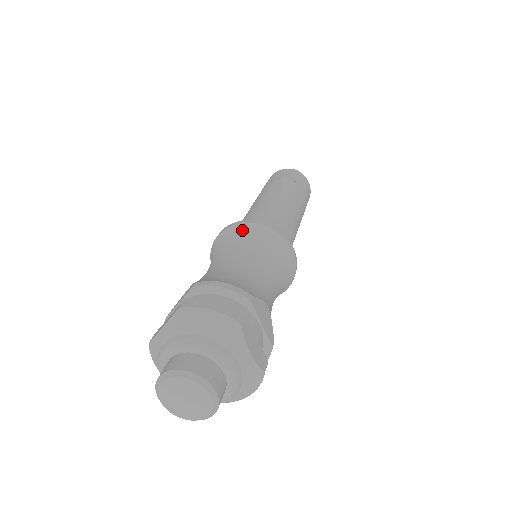
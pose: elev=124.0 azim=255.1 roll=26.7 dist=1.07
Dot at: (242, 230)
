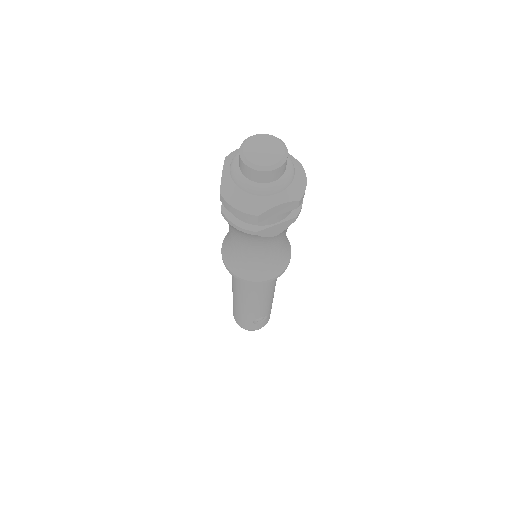
Dot at: occluded
